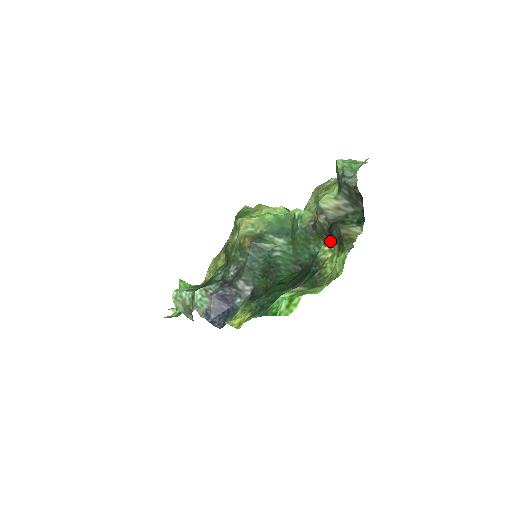
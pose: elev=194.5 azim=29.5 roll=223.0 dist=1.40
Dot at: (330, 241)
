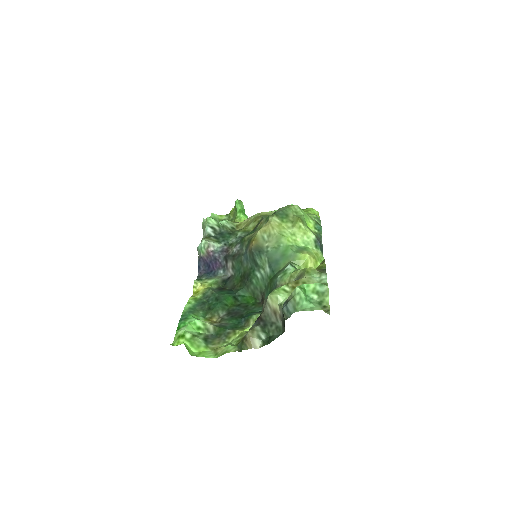
Dot at: occluded
